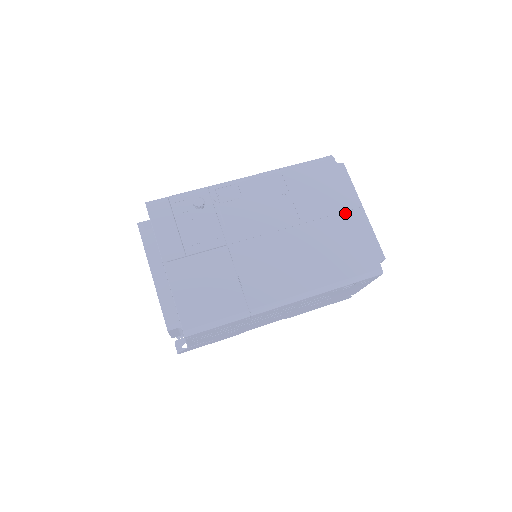
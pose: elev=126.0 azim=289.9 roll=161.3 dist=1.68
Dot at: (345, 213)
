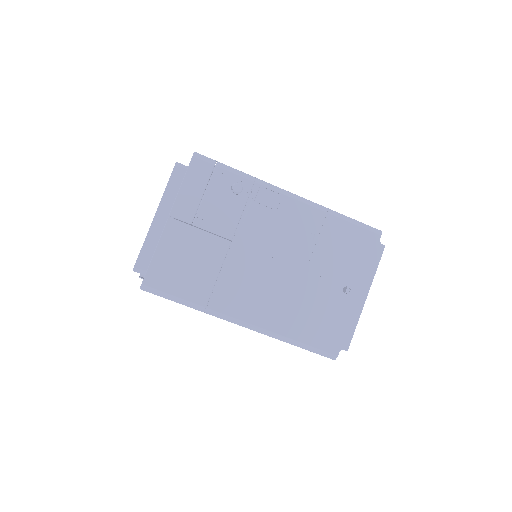
Dot at: (349, 289)
